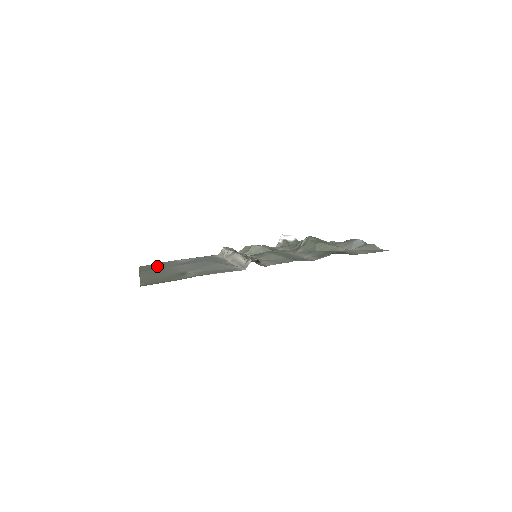
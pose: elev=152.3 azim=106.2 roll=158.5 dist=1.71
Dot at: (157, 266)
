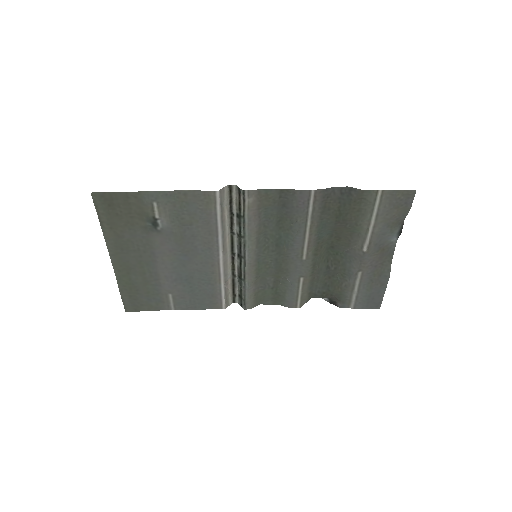
Dot at: (142, 290)
